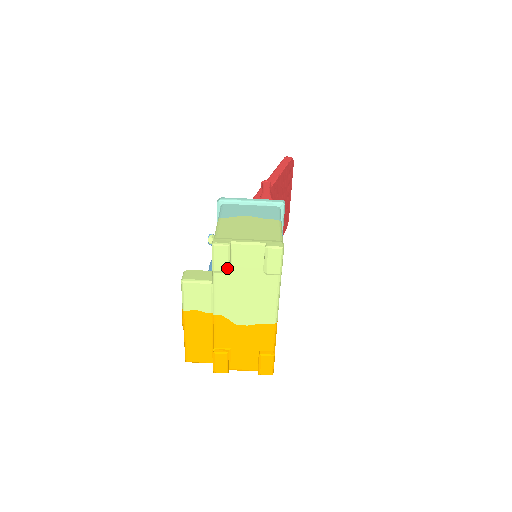
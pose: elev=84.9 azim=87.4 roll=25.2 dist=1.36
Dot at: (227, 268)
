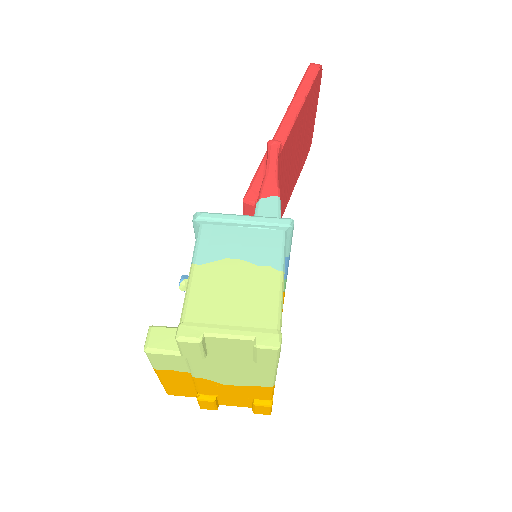
Dot at: (201, 357)
